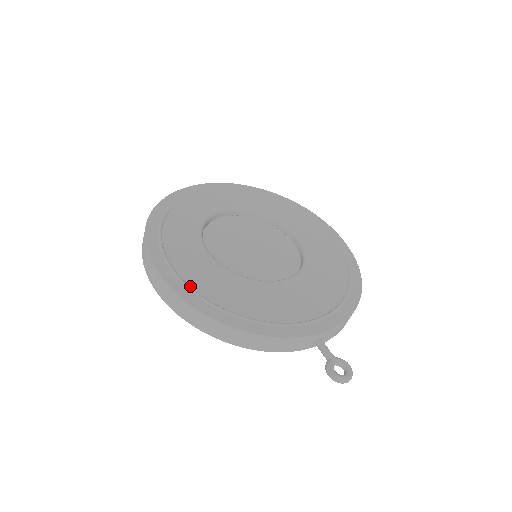
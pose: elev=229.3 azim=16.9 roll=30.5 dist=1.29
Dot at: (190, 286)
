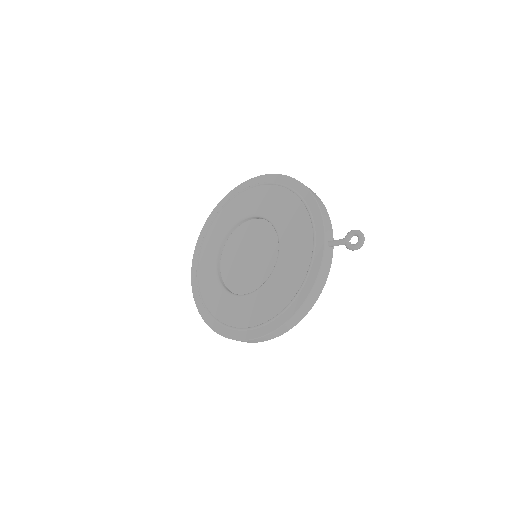
Dot at: (264, 322)
